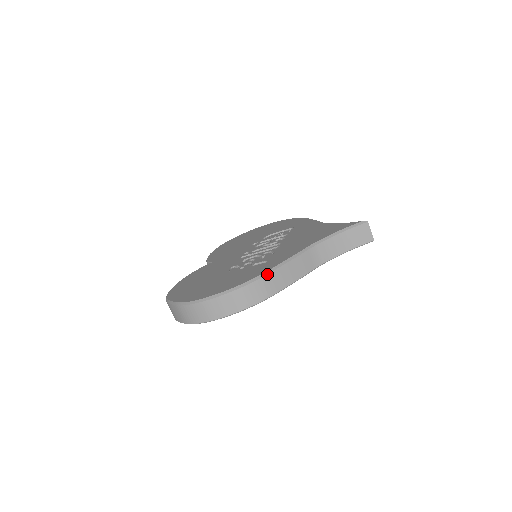
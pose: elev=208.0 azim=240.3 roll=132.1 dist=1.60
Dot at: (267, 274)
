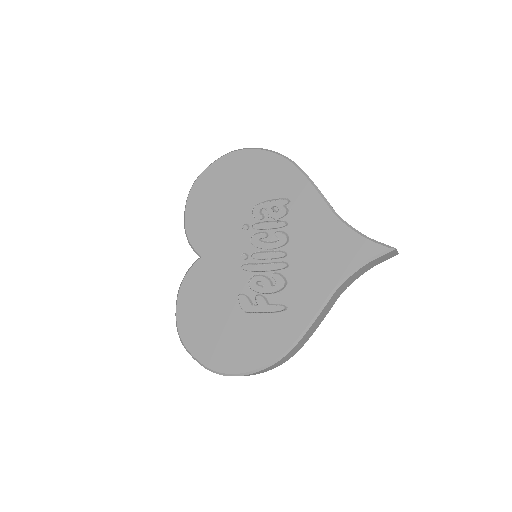
Dot at: (296, 344)
